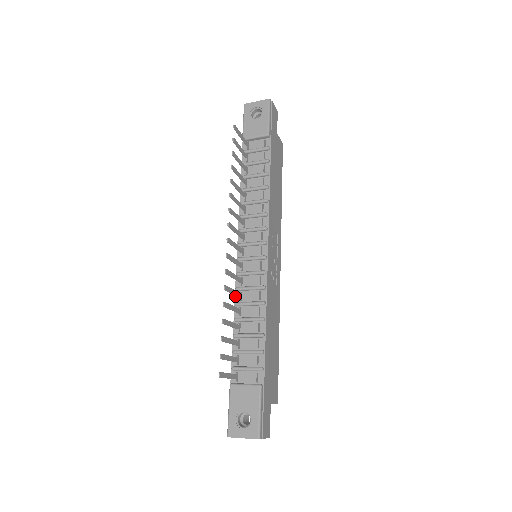
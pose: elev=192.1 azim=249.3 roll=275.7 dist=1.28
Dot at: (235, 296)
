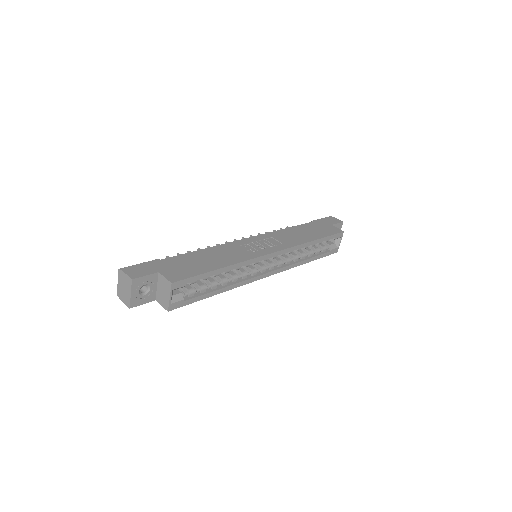
Dot at: occluded
